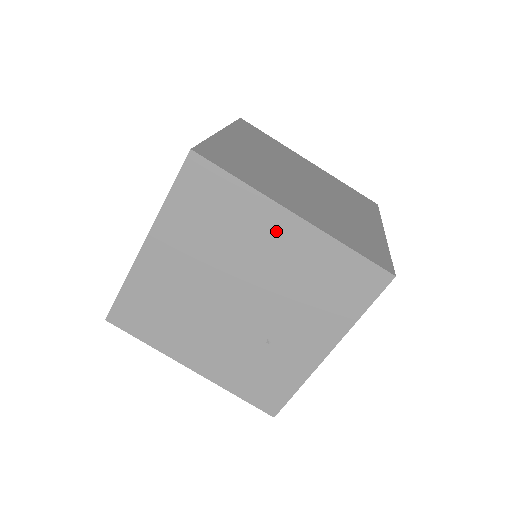
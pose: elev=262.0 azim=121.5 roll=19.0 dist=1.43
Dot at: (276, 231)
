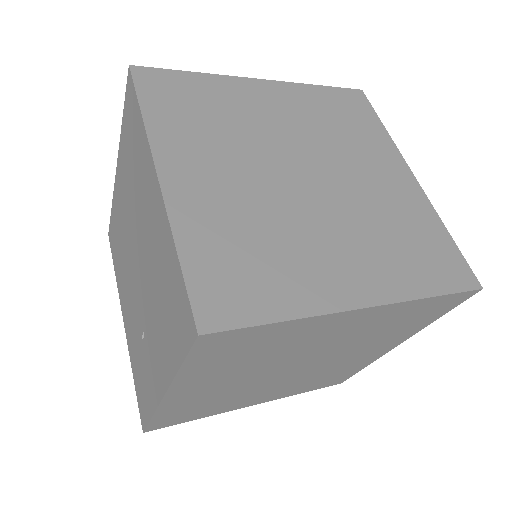
Dot at: (150, 193)
